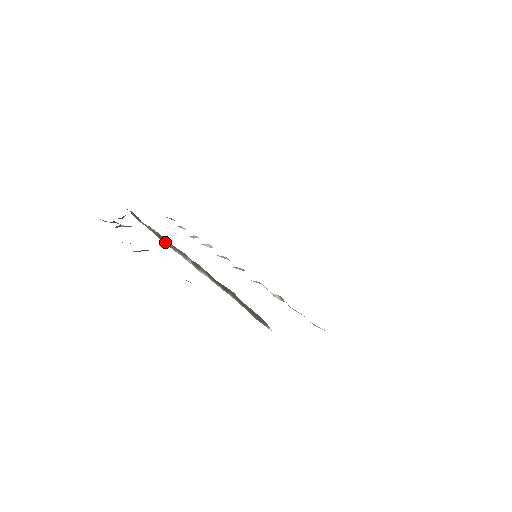
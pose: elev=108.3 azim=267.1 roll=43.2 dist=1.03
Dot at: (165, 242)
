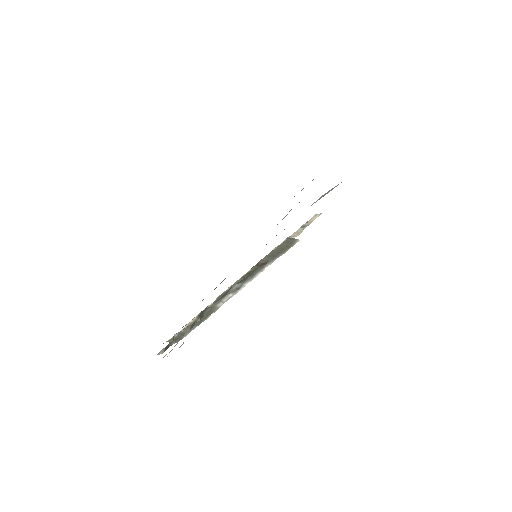
Dot at: (207, 315)
